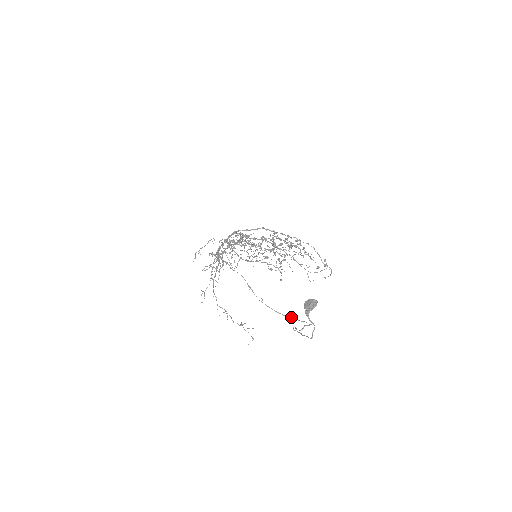
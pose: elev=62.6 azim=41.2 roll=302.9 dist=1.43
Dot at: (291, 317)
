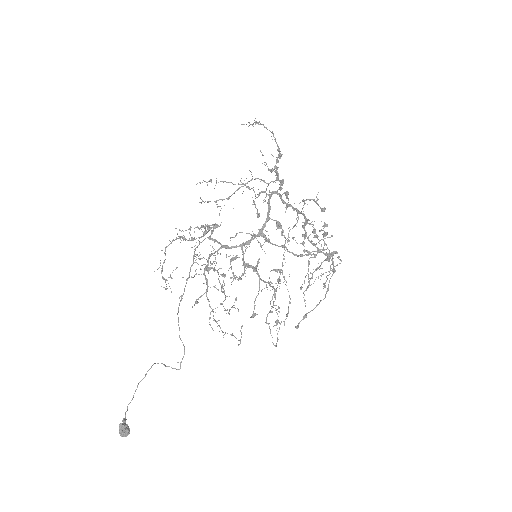
Dot at: occluded
